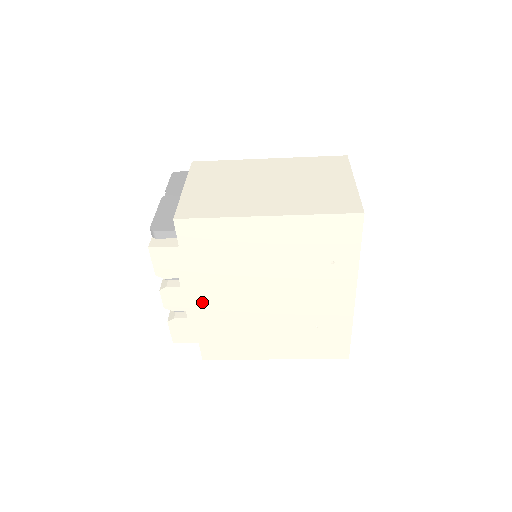
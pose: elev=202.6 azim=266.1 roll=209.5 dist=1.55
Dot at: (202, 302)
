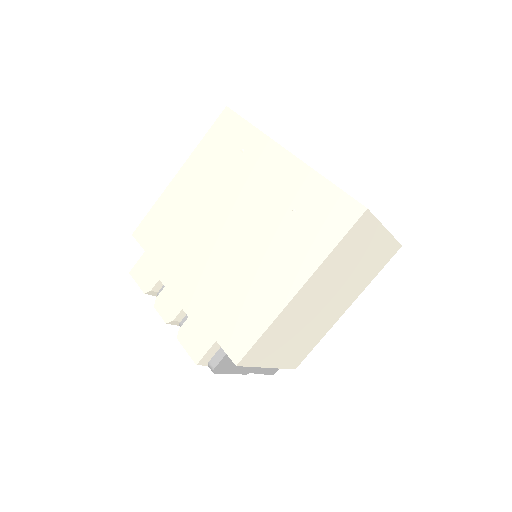
Dot at: (188, 286)
